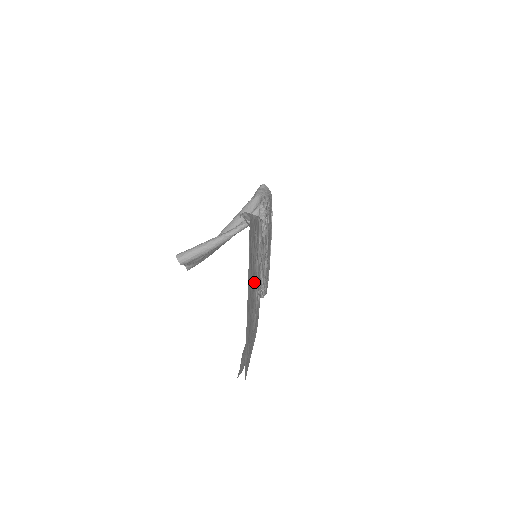
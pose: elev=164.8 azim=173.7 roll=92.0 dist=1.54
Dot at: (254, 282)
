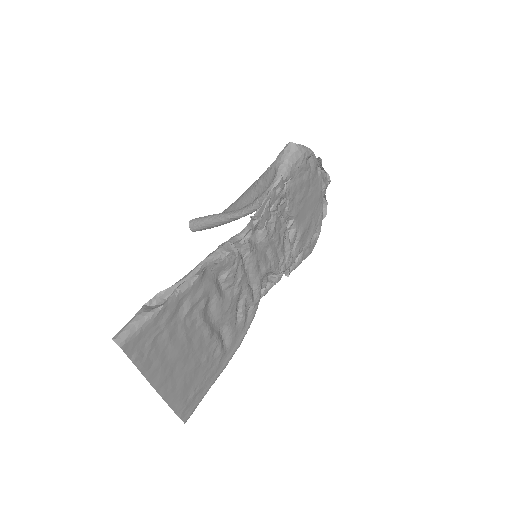
Dot at: (197, 340)
